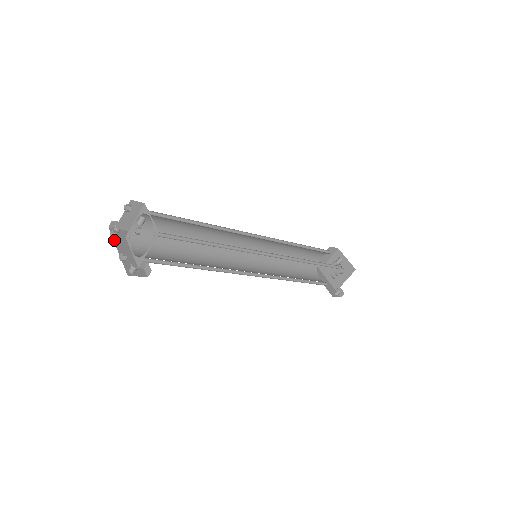
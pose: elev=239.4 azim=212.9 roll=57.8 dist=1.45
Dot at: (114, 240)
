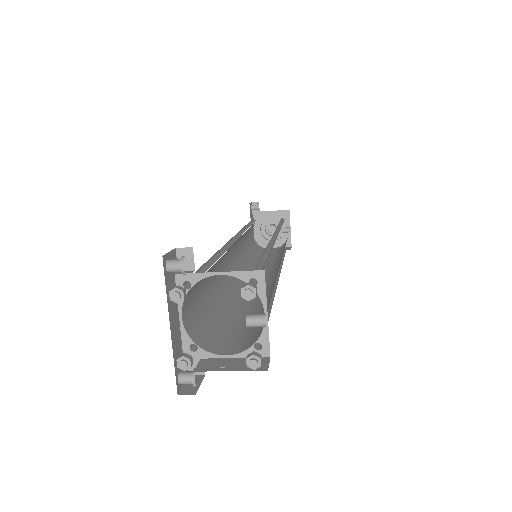
Dot at: (167, 297)
